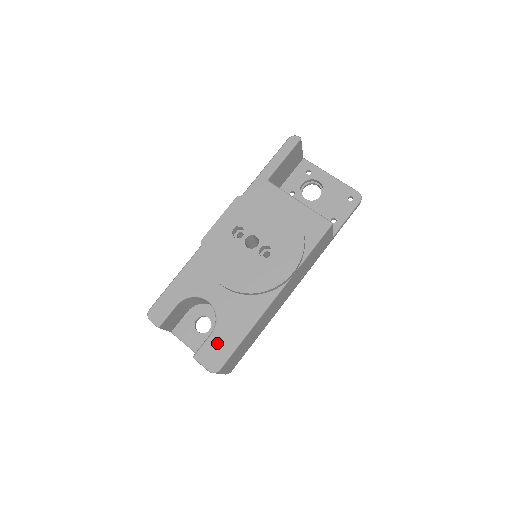
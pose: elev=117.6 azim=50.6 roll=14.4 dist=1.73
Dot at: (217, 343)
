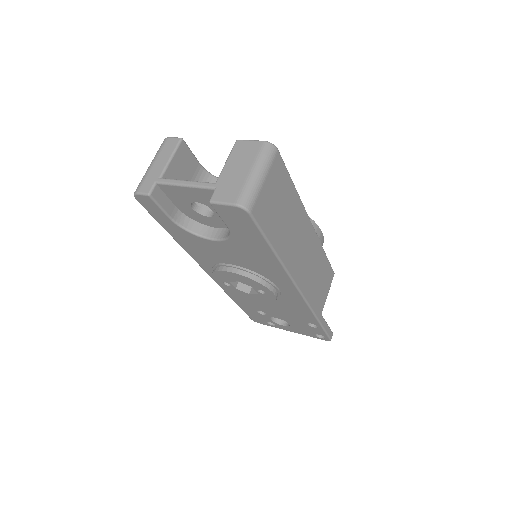
Dot at: occluded
